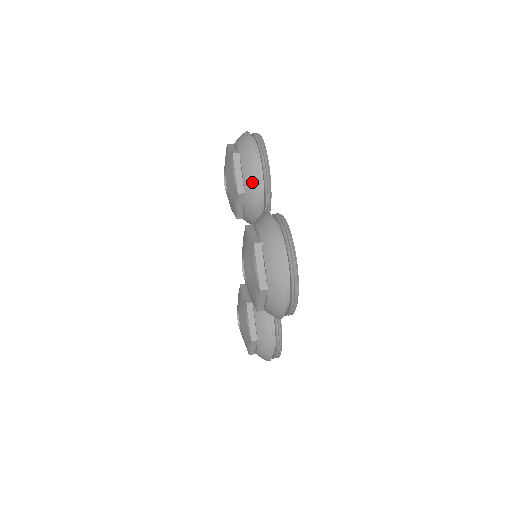
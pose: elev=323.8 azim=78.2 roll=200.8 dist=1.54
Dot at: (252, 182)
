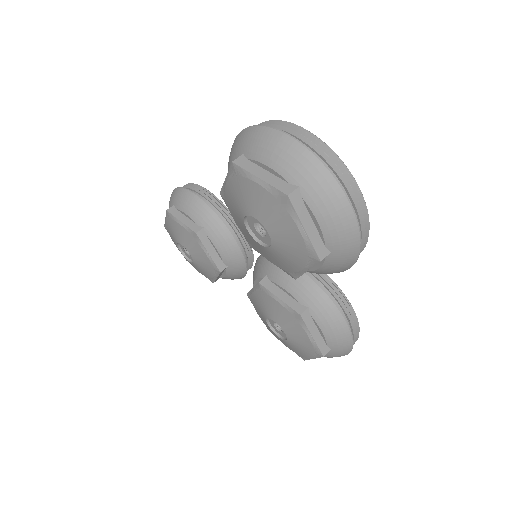
Dot at: occluded
